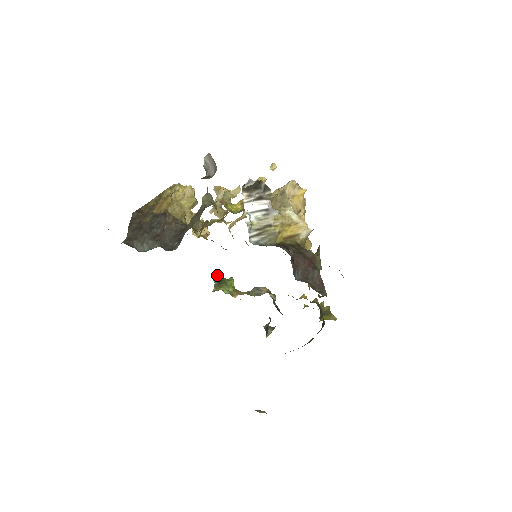
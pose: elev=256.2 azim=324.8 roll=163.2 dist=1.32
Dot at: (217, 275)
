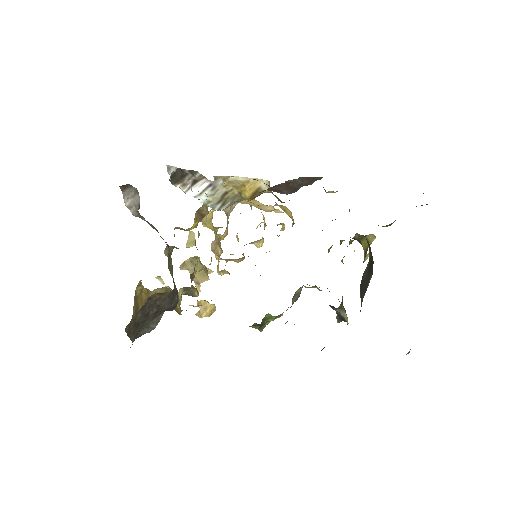
Dot at: occluded
